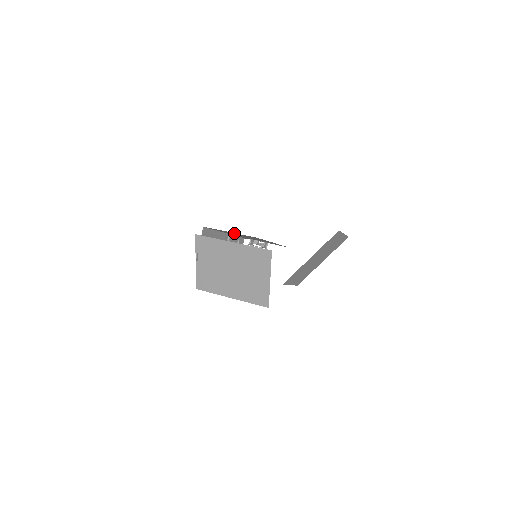
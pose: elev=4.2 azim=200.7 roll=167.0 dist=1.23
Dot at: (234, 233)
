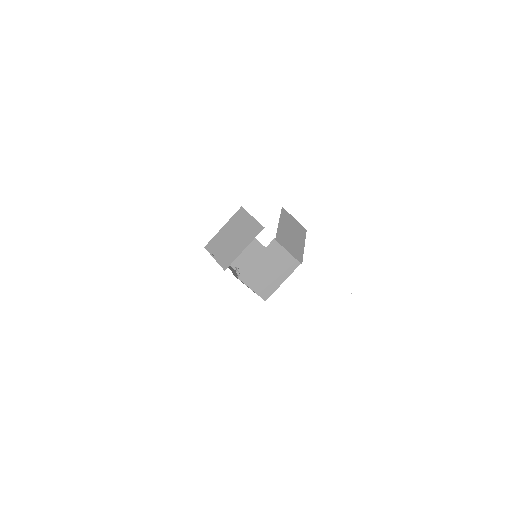
Dot at: occluded
